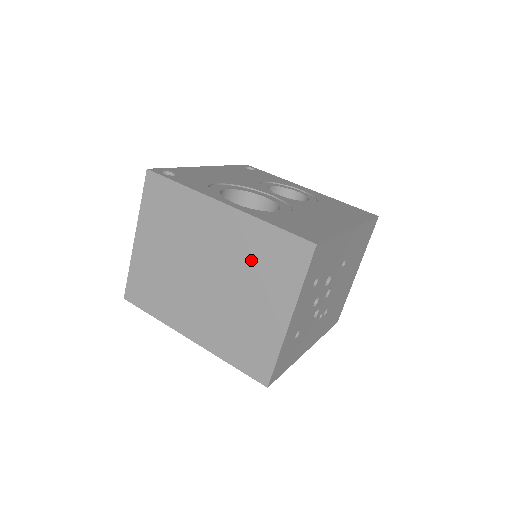
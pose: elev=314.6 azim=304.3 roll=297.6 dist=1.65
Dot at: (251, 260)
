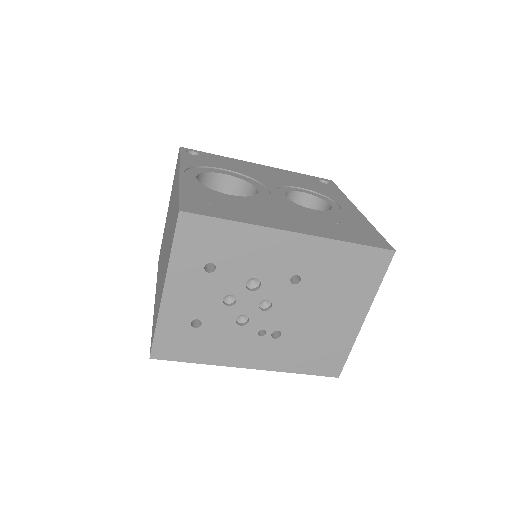
Dot at: (171, 227)
